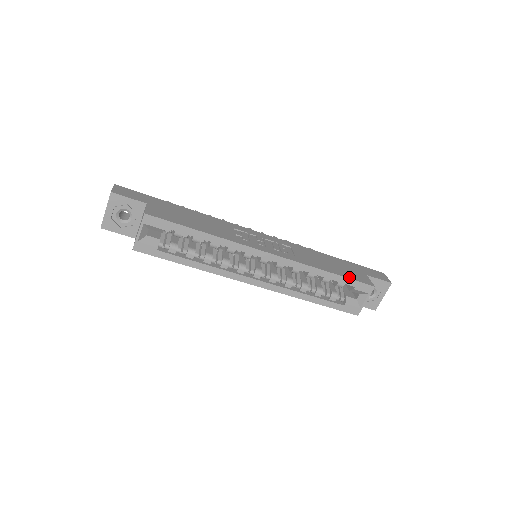
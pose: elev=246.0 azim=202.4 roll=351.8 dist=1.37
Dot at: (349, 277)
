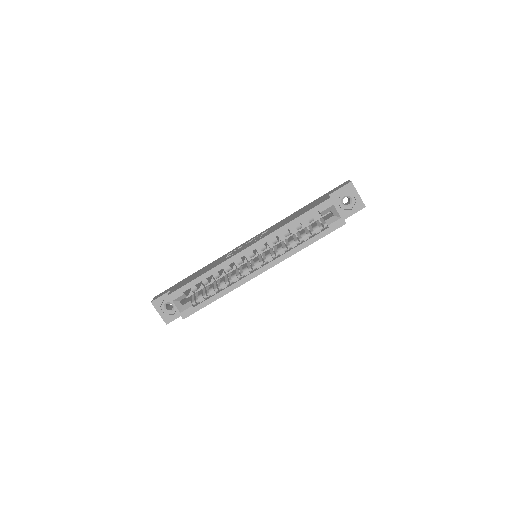
Dot at: (309, 210)
